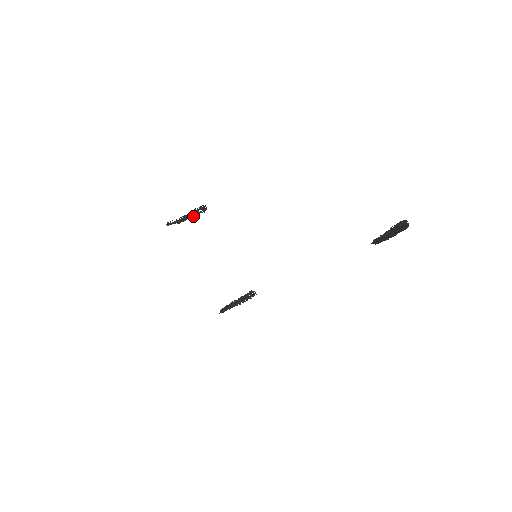
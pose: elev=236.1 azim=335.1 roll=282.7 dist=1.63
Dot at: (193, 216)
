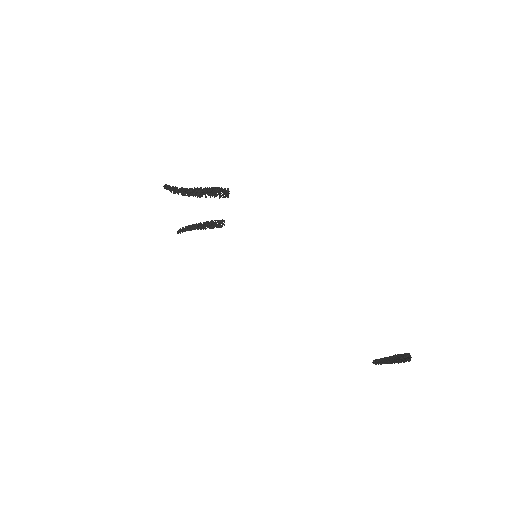
Dot at: (205, 193)
